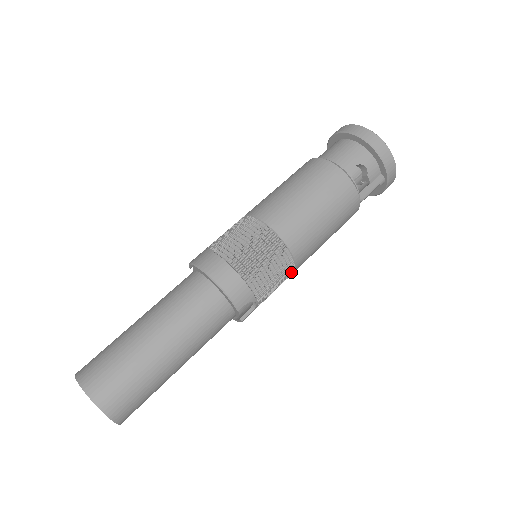
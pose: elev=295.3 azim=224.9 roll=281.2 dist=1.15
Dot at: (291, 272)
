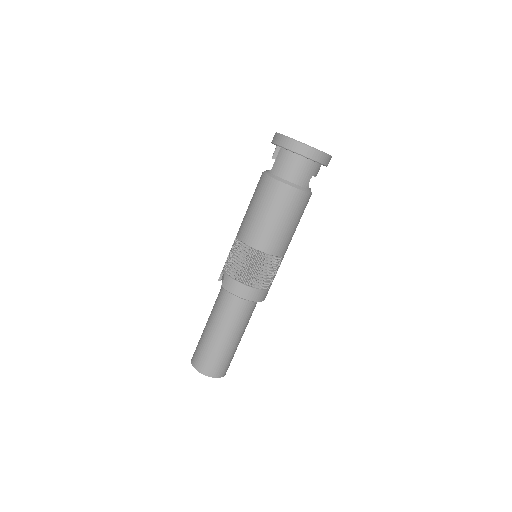
Dot at: occluded
